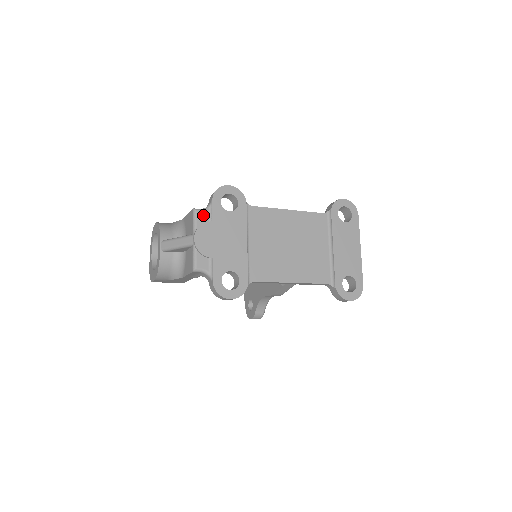
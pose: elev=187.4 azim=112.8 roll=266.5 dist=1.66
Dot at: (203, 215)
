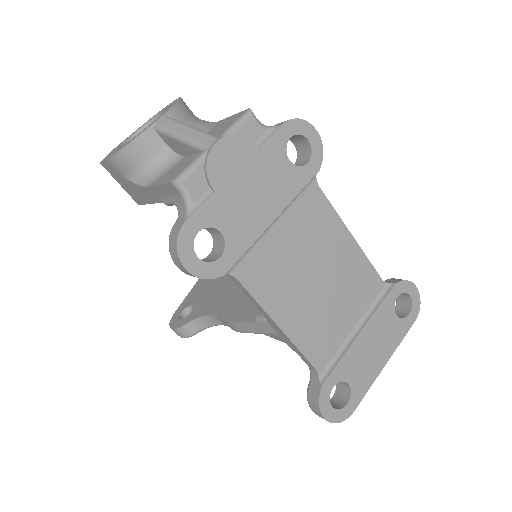
Dot at: (254, 129)
